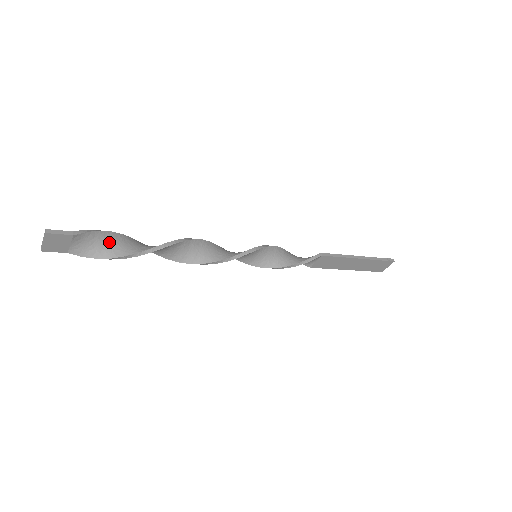
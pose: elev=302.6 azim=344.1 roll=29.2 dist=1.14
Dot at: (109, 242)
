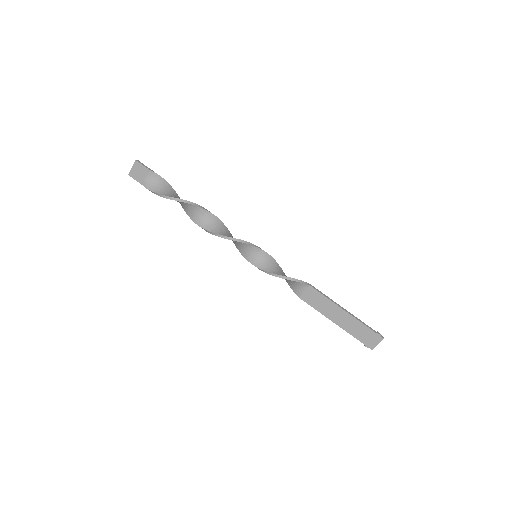
Dot at: (165, 188)
